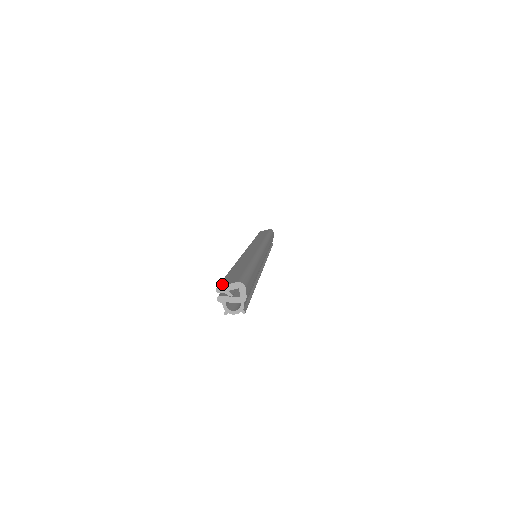
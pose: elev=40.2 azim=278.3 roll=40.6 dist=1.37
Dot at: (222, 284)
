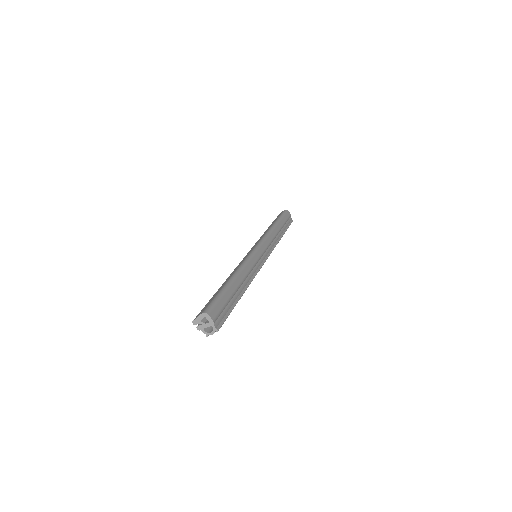
Dot at: (195, 318)
